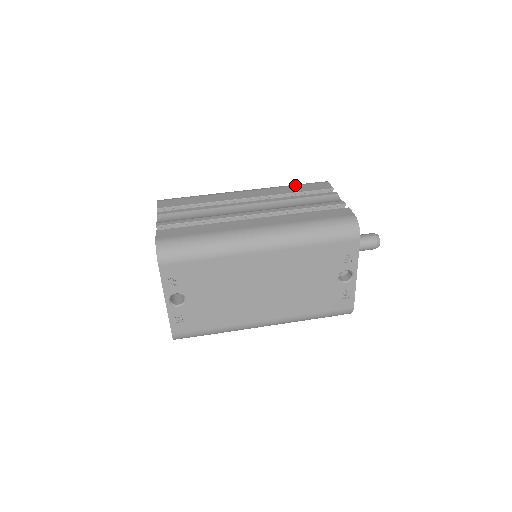
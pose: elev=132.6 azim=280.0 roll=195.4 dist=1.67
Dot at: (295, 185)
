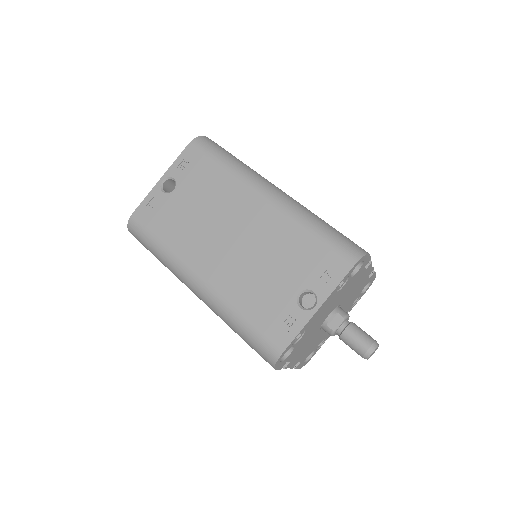
Dot at: occluded
